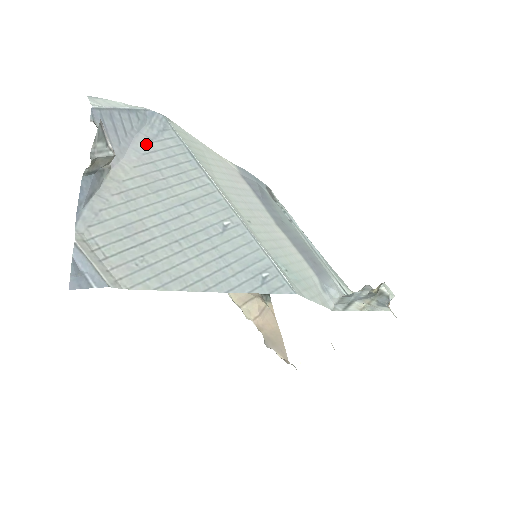
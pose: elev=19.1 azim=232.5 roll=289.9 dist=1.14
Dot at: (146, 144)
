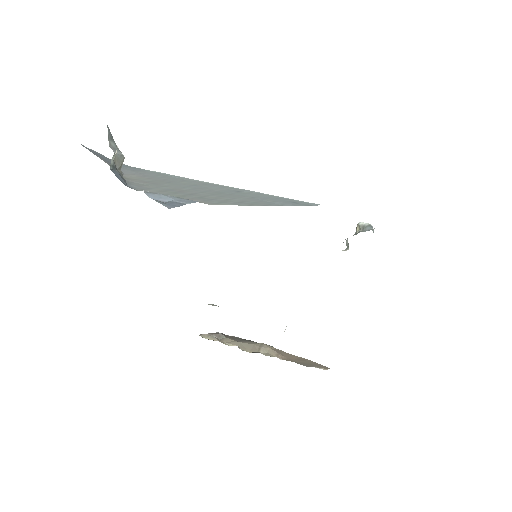
Dot at: (132, 171)
